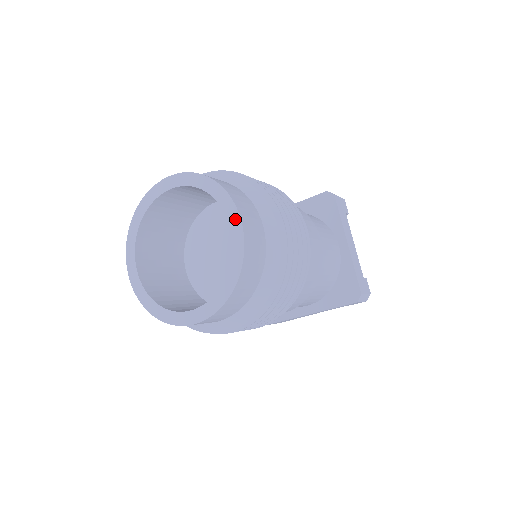
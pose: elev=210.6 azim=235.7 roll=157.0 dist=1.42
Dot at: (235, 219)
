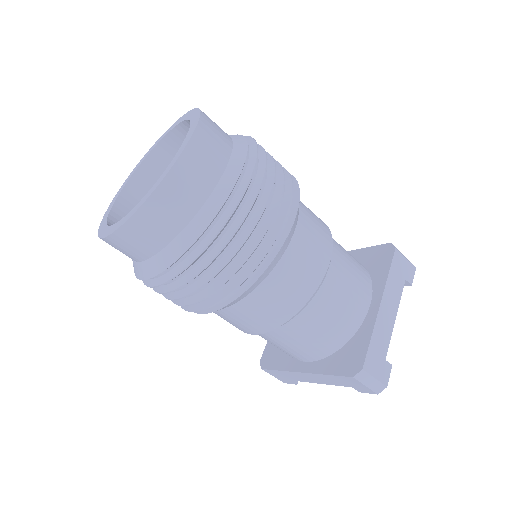
Dot at: (186, 141)
